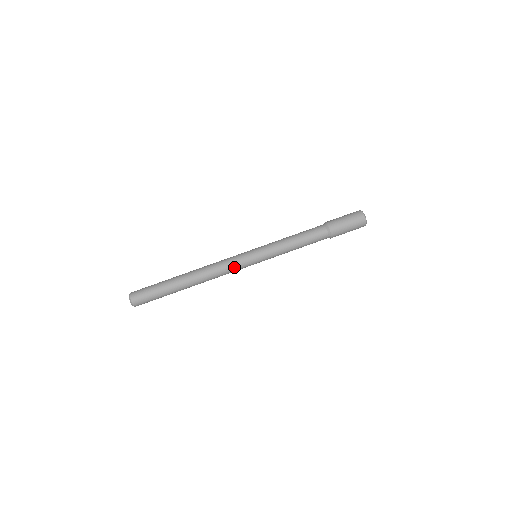
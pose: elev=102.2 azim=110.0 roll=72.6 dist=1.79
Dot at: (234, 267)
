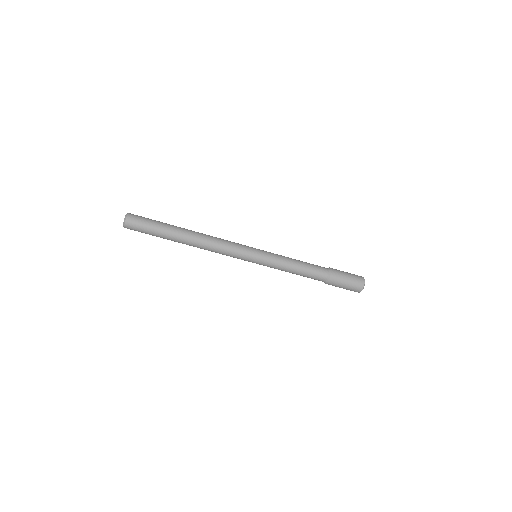
Dot at: (230, 256)
